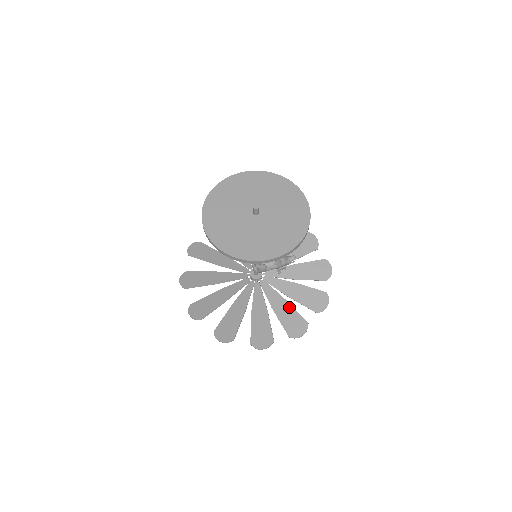
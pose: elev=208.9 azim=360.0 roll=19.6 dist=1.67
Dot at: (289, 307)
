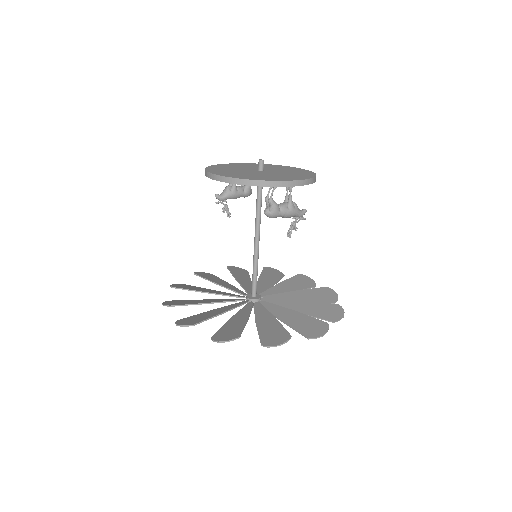
Dot at: (300, 315)
